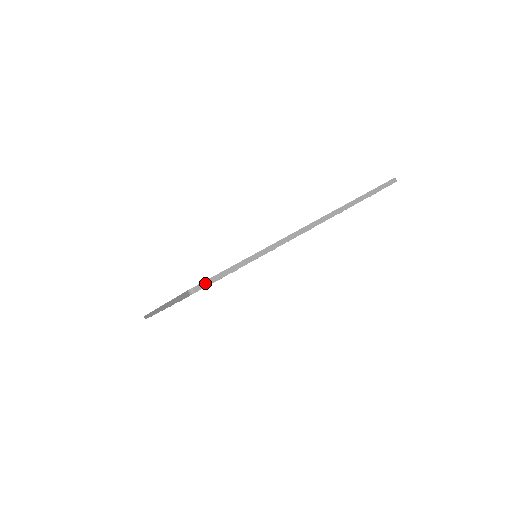
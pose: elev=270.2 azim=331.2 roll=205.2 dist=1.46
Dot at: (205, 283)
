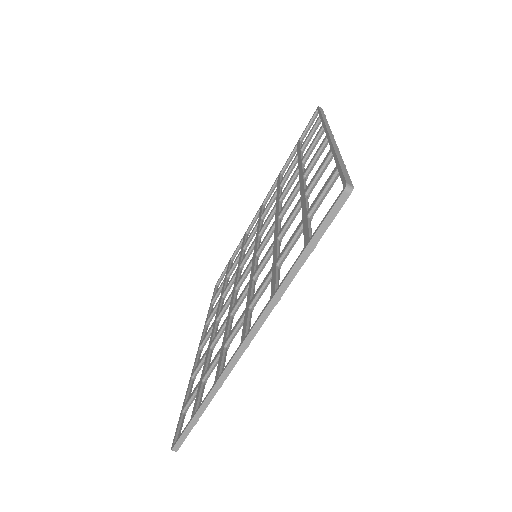
Dot at: (179, 442)
